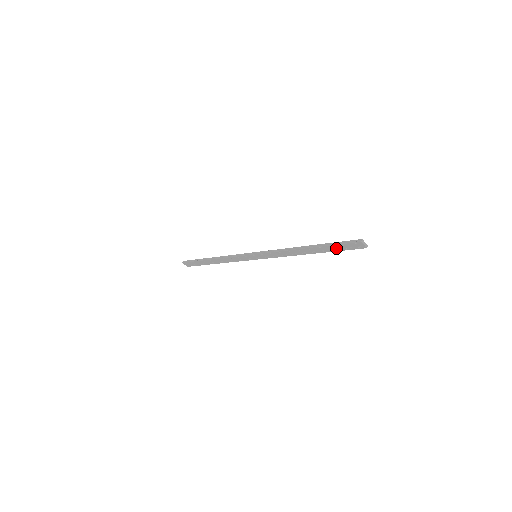
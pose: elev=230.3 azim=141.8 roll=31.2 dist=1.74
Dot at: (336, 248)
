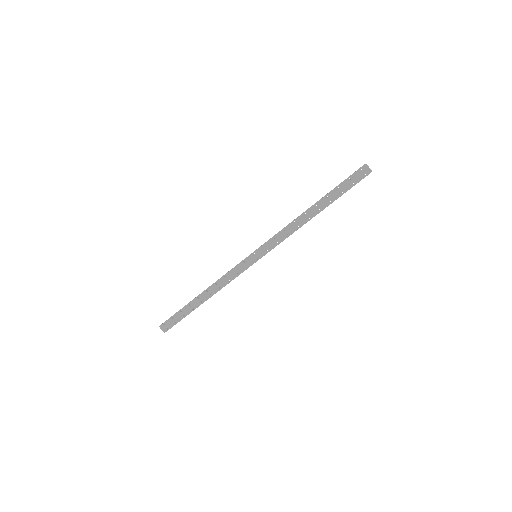
Dot at: (343, 188)
